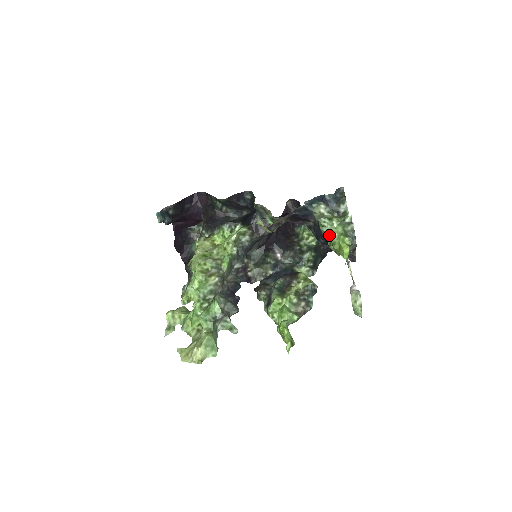
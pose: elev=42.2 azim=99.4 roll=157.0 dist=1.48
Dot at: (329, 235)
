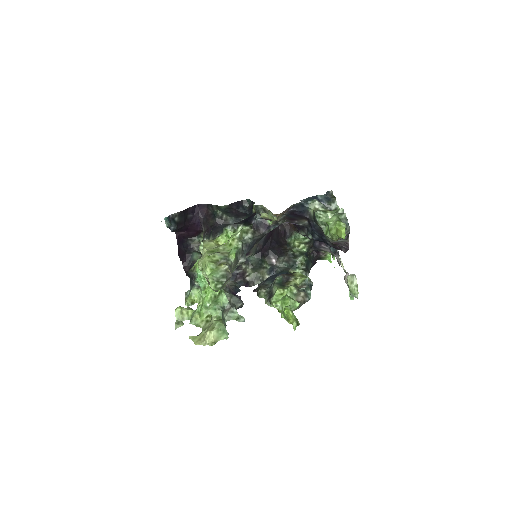
Dot at: (325, 225)
